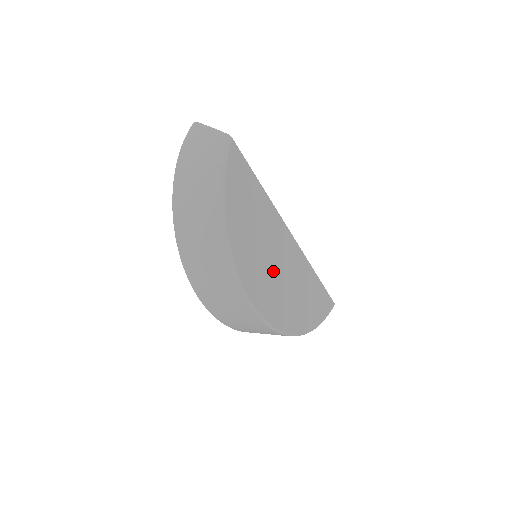
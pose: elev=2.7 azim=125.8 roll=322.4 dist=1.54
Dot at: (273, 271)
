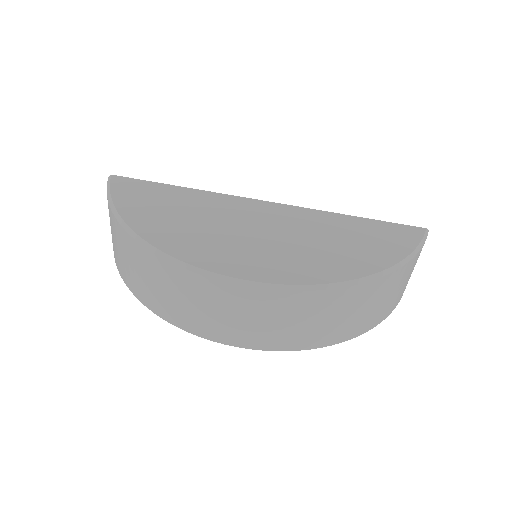
Dot at: (248, 237)
